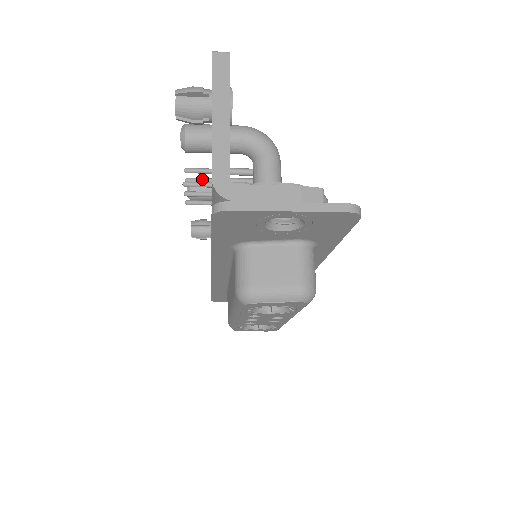
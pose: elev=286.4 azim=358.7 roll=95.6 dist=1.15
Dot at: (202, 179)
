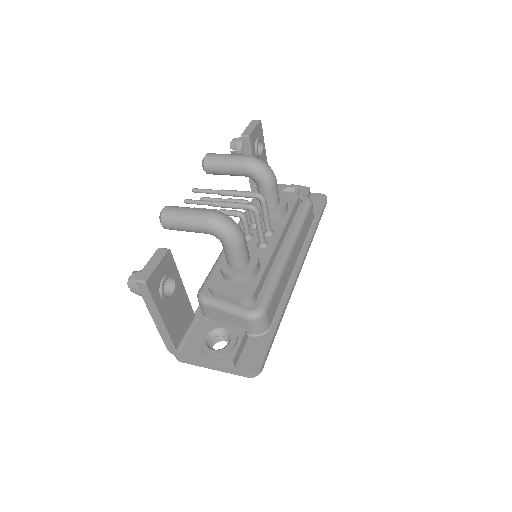
Dot at: (205, 192)
